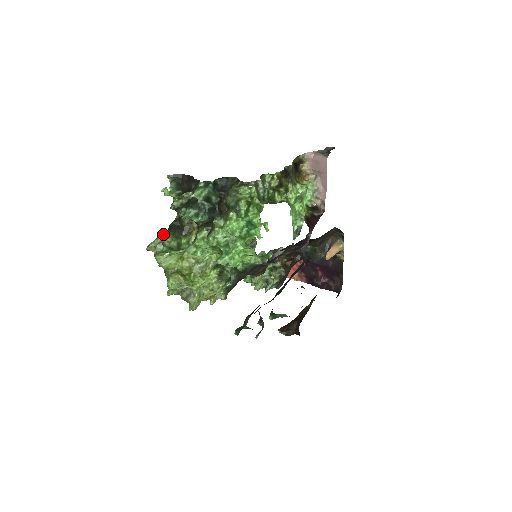
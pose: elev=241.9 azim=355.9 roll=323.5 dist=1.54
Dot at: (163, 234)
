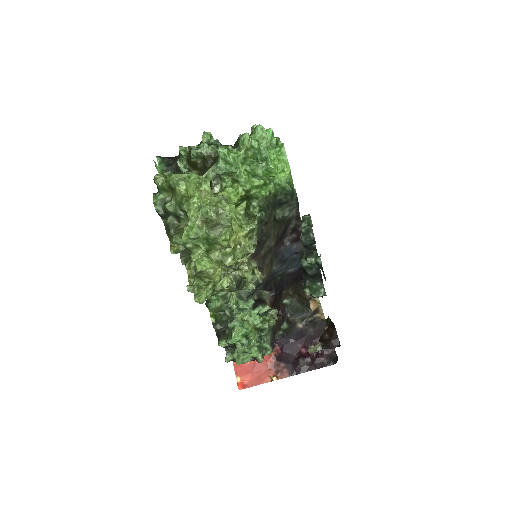
Dot at: occluded
